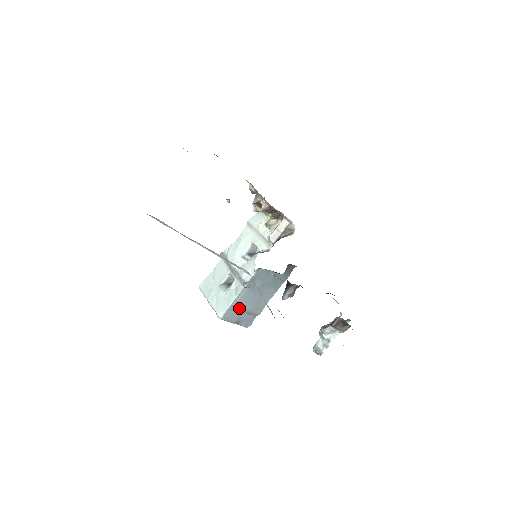
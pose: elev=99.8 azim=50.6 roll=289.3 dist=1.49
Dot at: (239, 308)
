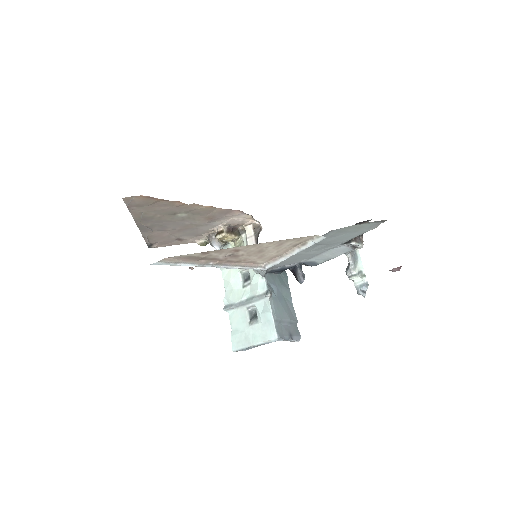
Dot at: (281, 320)
